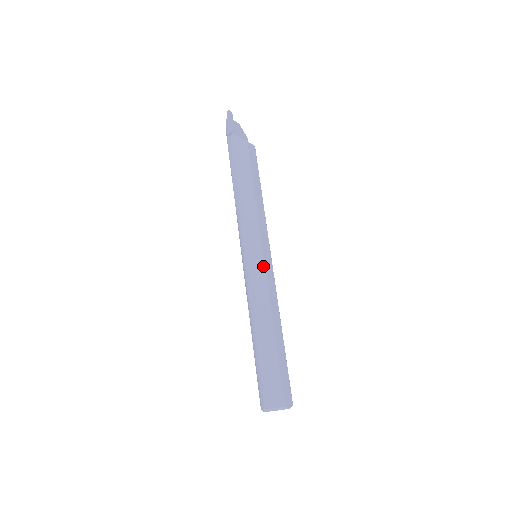
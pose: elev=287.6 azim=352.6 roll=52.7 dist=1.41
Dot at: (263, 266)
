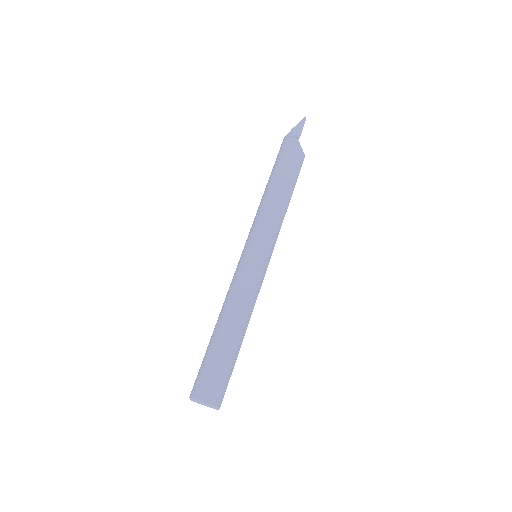
Dot at: (265, 272)
